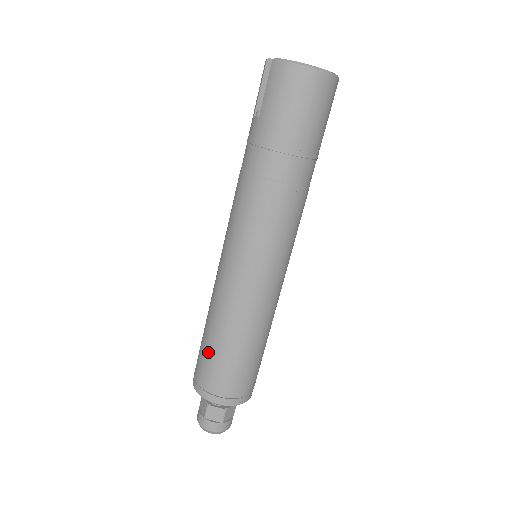
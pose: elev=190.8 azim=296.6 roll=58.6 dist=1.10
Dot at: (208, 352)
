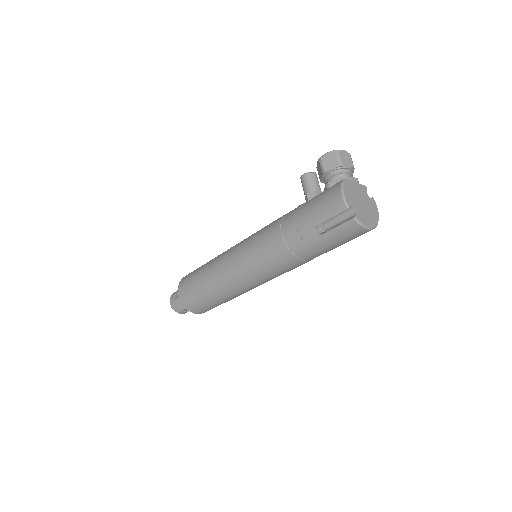
Dot at: (206, 301)
